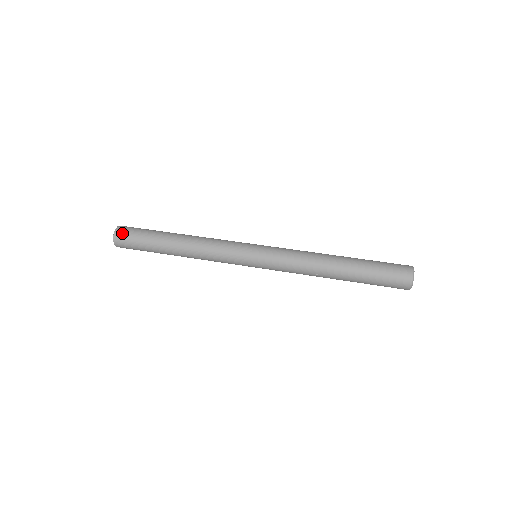
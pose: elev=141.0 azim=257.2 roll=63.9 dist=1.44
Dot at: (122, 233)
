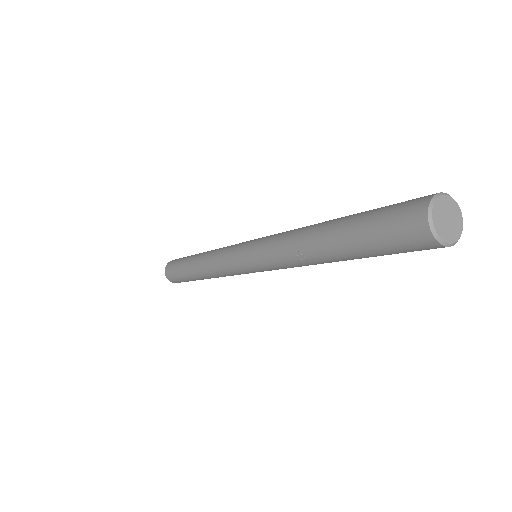
Dot at: (172, 261)
